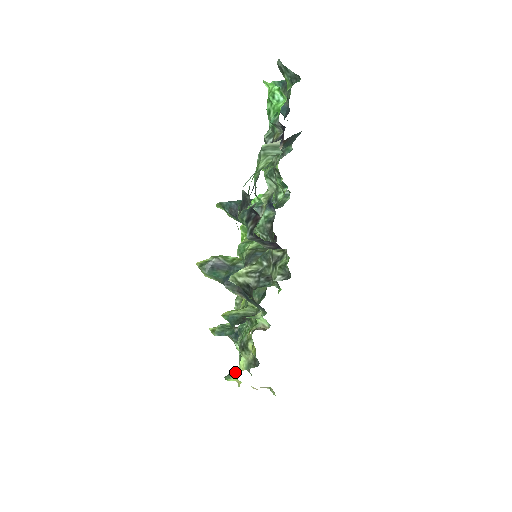
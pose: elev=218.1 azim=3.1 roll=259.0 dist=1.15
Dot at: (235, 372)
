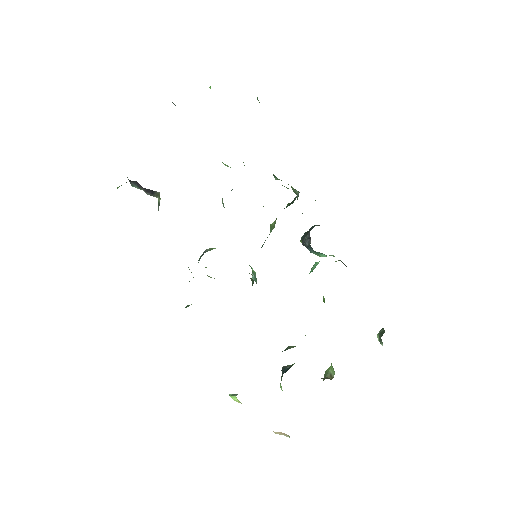
Dot at: occluded
